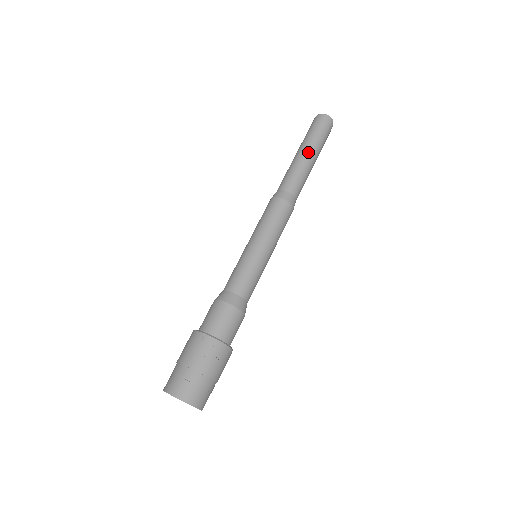
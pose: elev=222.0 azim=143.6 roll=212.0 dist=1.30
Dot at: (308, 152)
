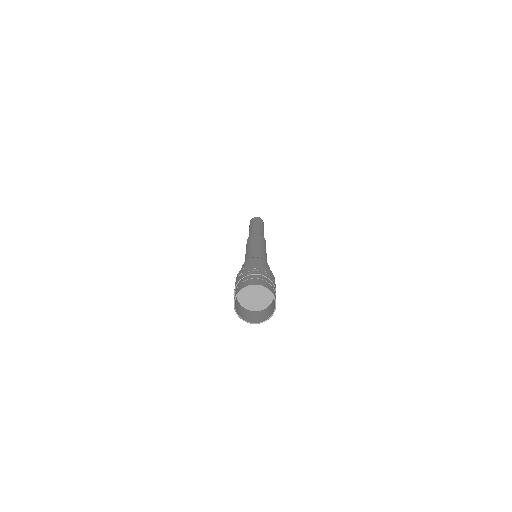
Dot at: (251, 226)
